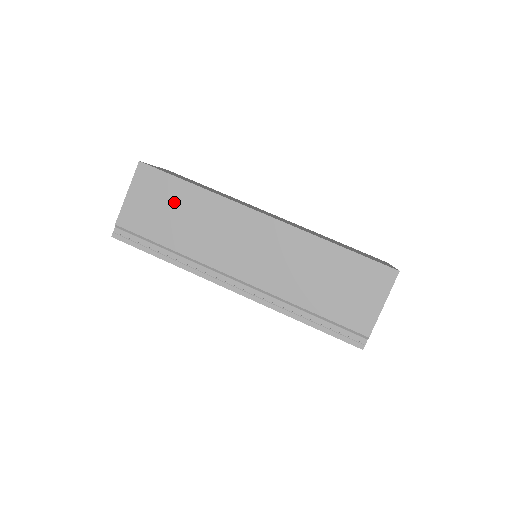
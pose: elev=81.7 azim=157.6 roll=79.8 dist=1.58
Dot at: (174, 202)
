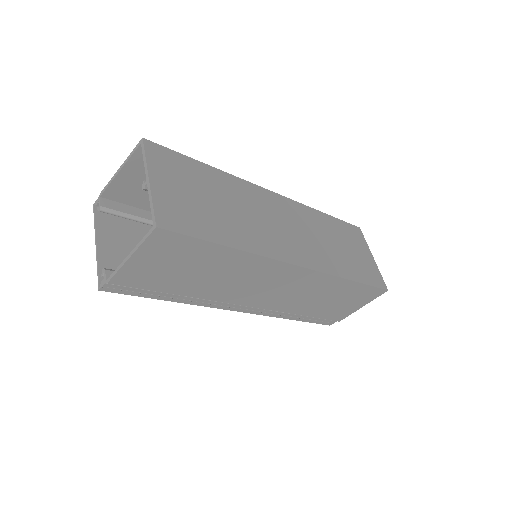
Dot at: (198, 262)
